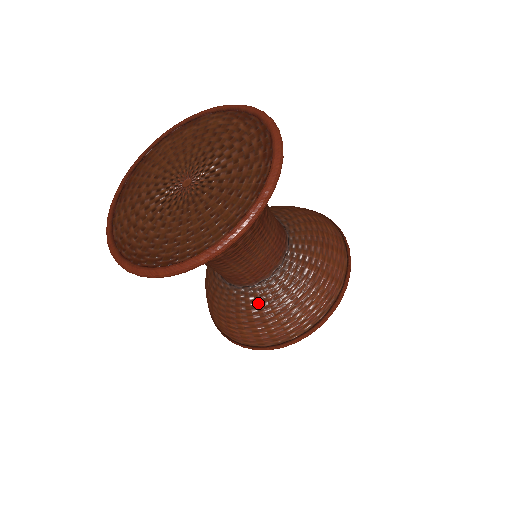
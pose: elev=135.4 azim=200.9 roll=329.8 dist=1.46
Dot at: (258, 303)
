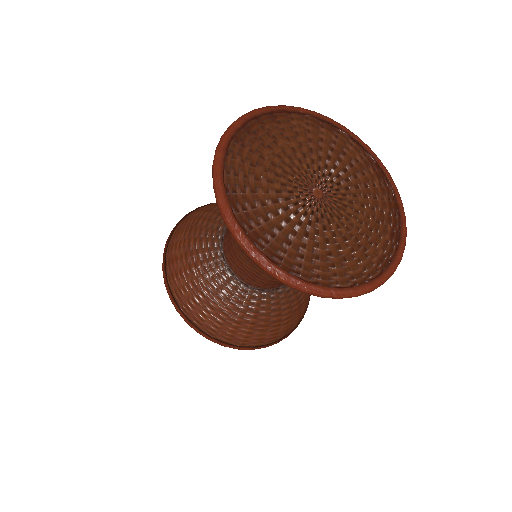
Dot at: (245, 305)
